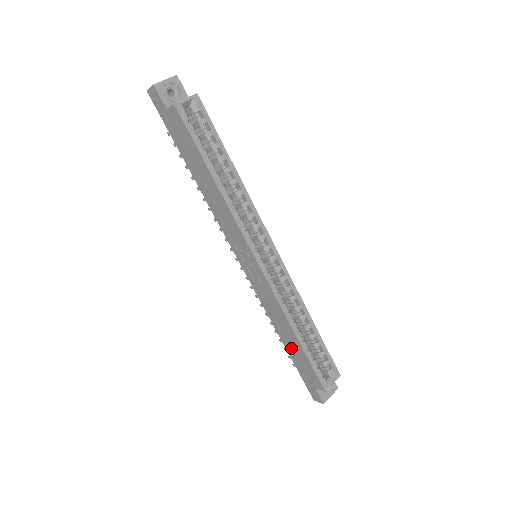
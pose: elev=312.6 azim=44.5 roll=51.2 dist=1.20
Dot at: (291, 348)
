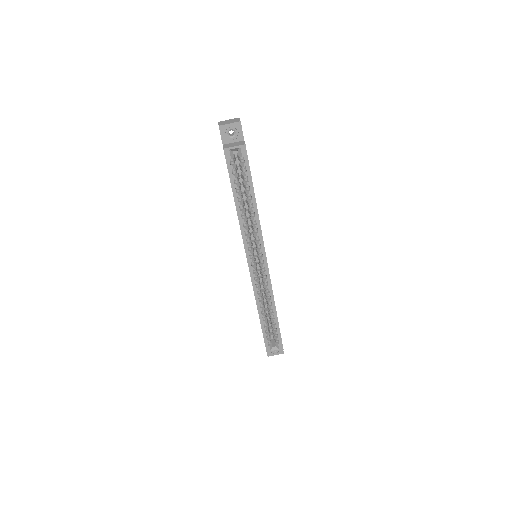
Dot at: occluded
